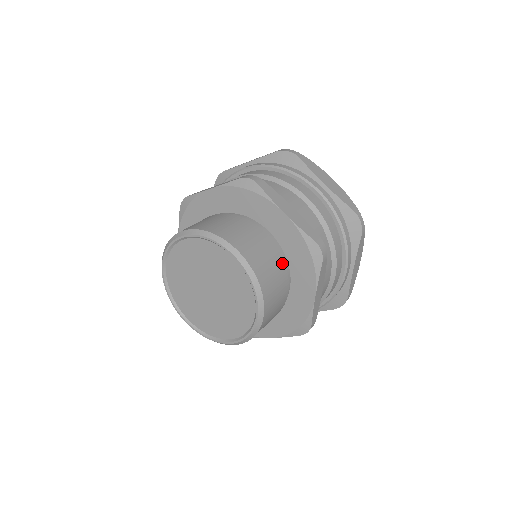
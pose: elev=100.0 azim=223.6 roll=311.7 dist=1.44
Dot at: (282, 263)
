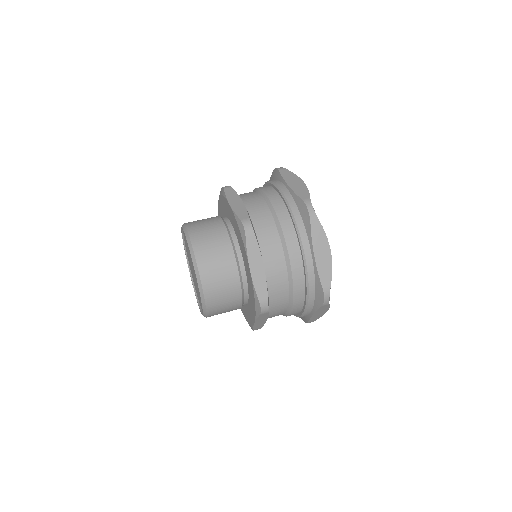
Dot at: (239, 293)
